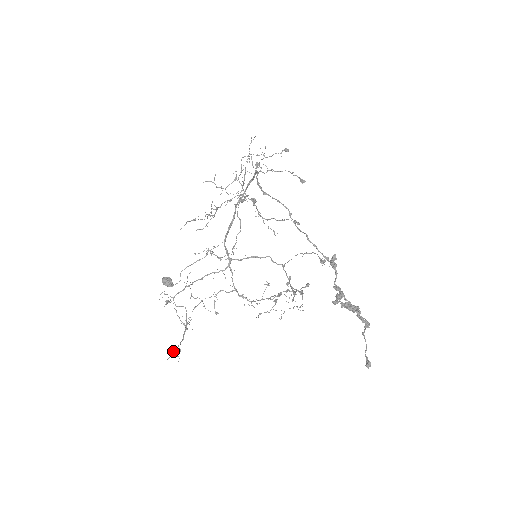
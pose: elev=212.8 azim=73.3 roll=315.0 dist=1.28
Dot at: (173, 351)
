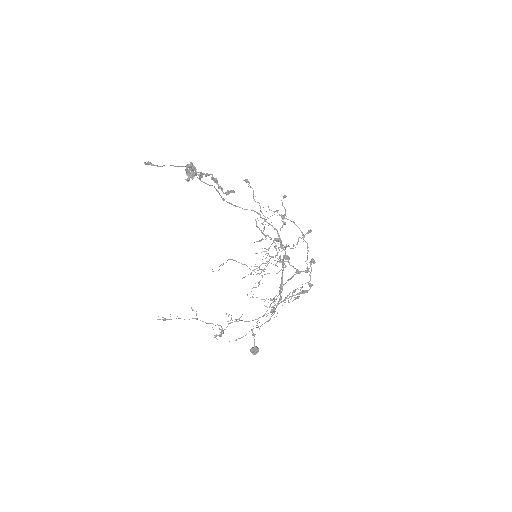
Dot at: (168, 319)
